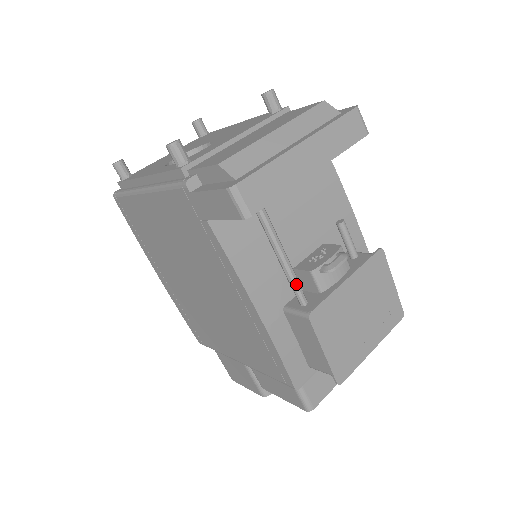
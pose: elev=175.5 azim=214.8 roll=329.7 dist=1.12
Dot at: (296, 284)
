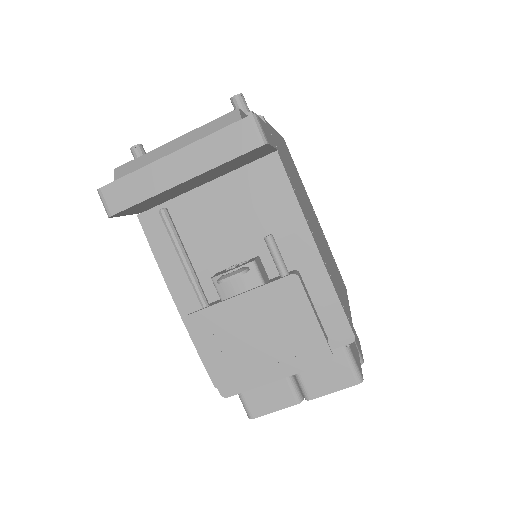
Dot at: (194, 286)
